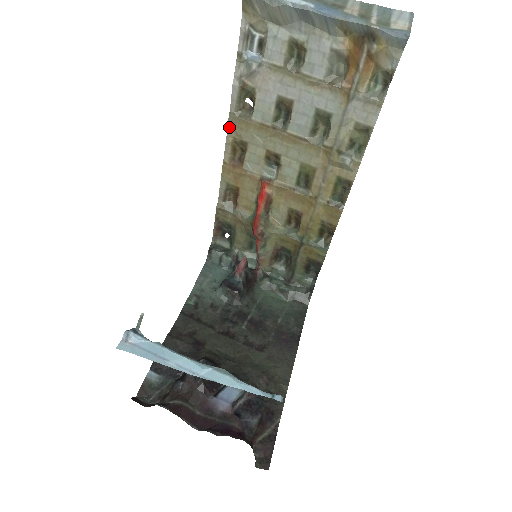
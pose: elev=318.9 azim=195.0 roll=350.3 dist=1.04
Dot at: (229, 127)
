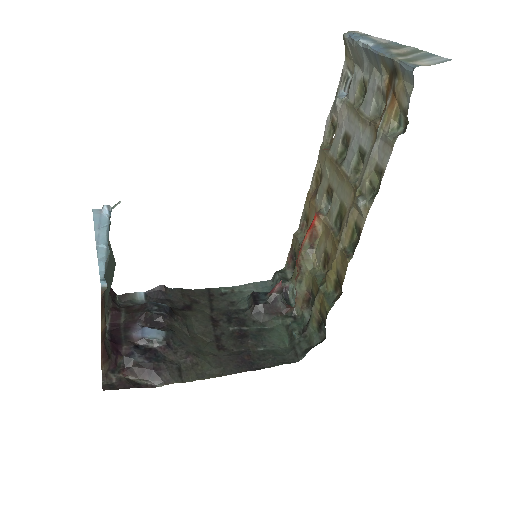
Dot at: (318, 158)
